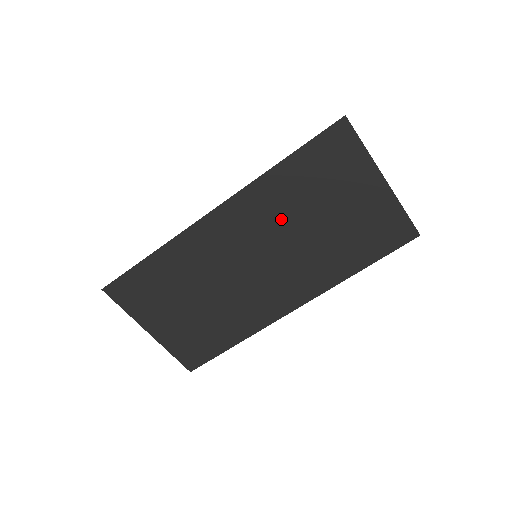
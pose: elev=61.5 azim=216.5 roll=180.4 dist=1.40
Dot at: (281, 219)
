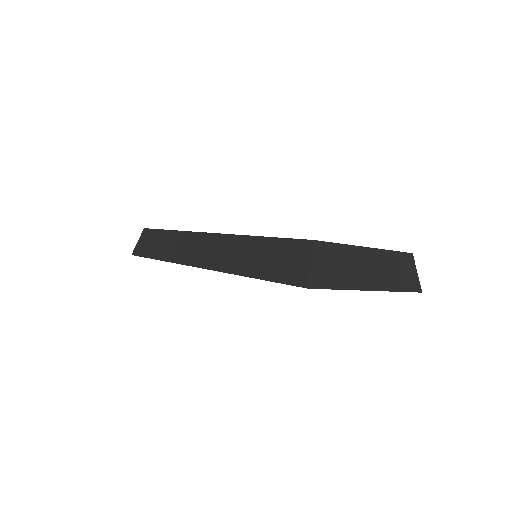
Dot at: occluded
